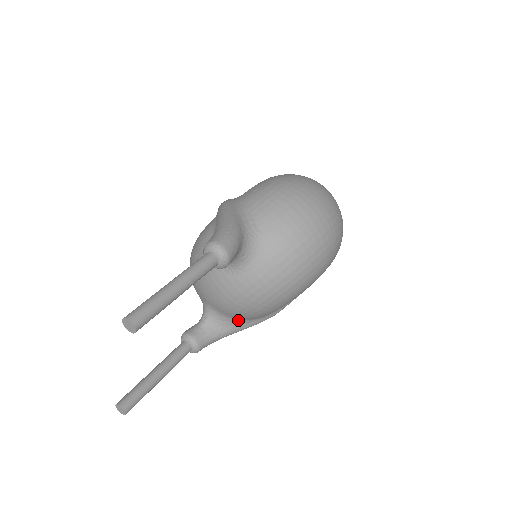
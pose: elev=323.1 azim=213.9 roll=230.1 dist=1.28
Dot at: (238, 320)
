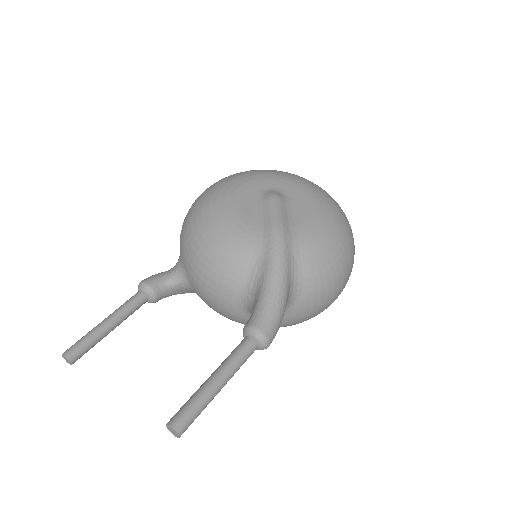
Dot at: occluded
